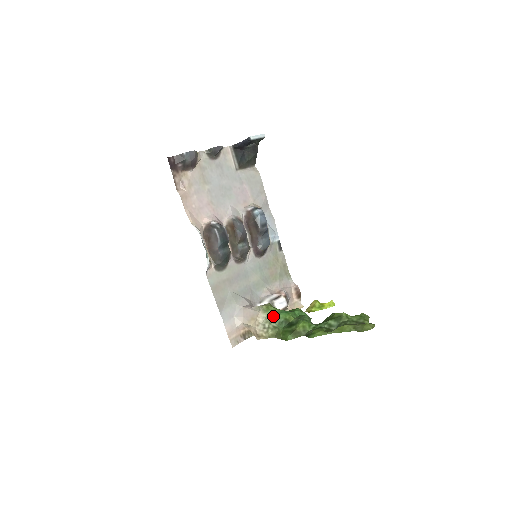
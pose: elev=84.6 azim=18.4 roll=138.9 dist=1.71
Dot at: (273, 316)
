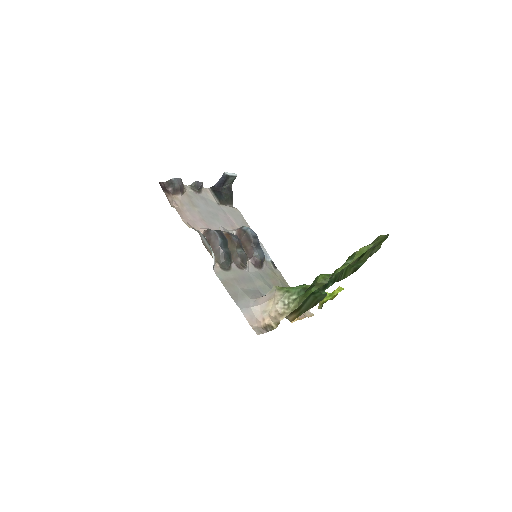
Dot at: (290, 290)
